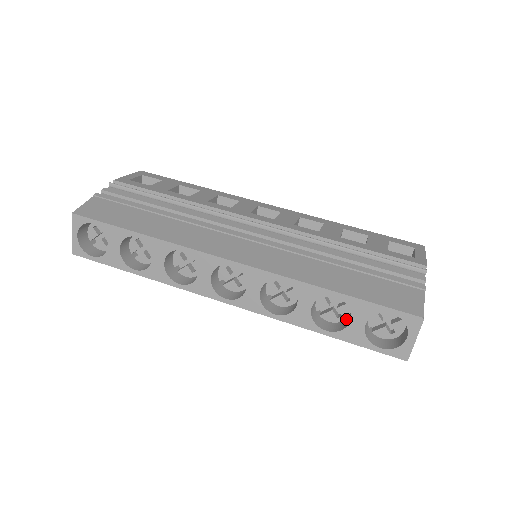
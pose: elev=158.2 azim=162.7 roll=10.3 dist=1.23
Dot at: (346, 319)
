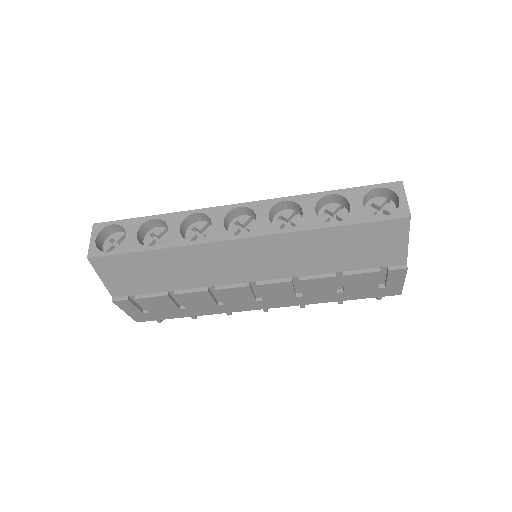
Dot at: occluded
